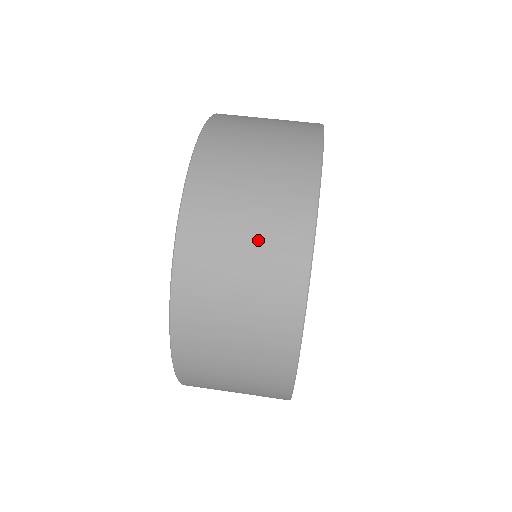
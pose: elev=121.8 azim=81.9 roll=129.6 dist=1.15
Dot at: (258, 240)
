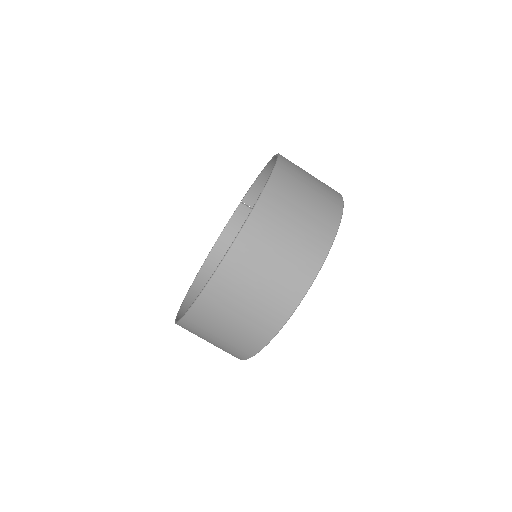
Dot at: (262, 298)
